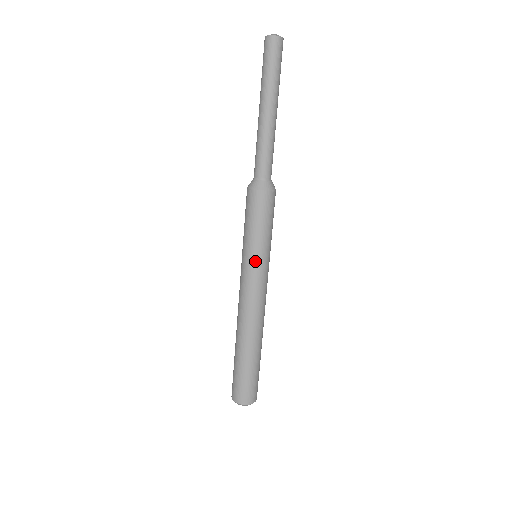
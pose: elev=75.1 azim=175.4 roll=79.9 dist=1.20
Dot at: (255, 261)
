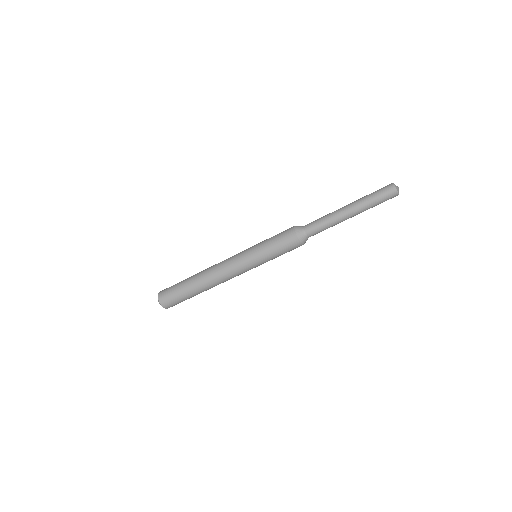
Dot at: (250, 253)
